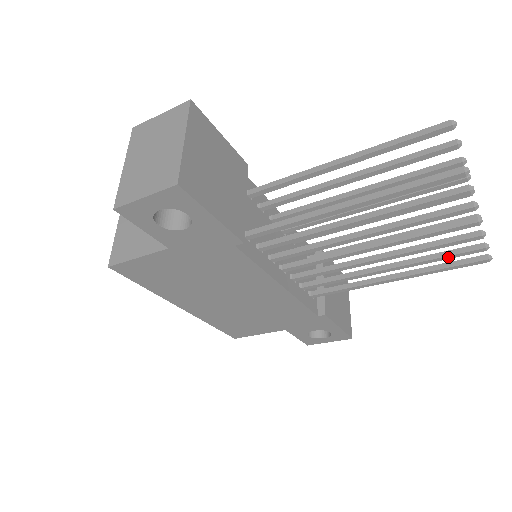
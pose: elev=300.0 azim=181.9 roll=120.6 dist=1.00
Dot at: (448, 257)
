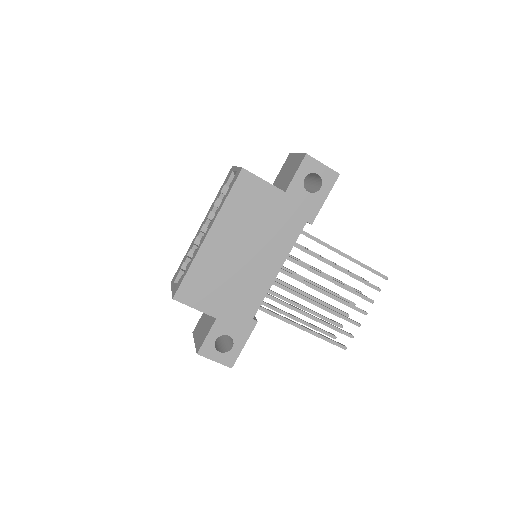
Dot at: (338, 329)
